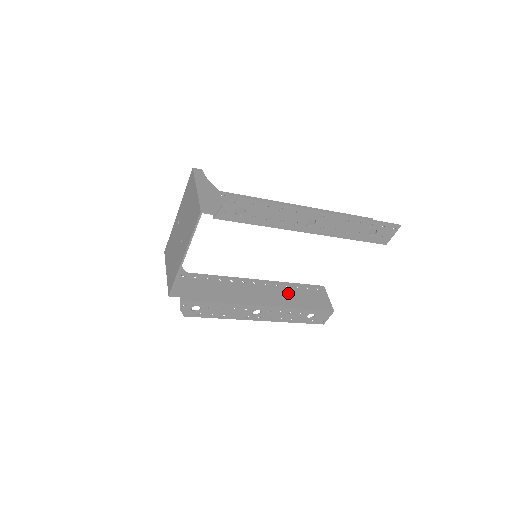
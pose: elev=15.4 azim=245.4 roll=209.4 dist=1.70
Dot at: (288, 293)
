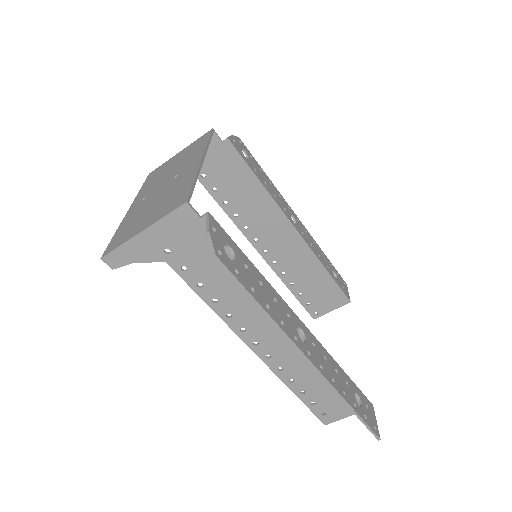
Dot at: (305, 371)
